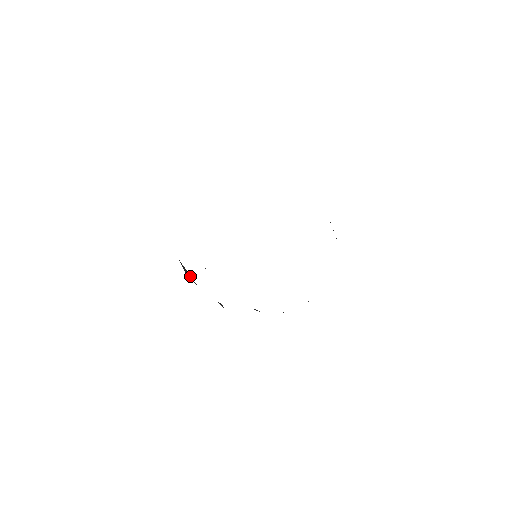
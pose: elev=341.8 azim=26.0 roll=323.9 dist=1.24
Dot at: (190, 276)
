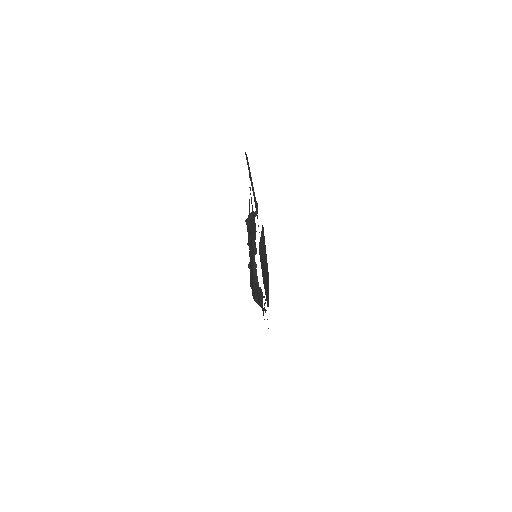
Dot at: (256, 270)
